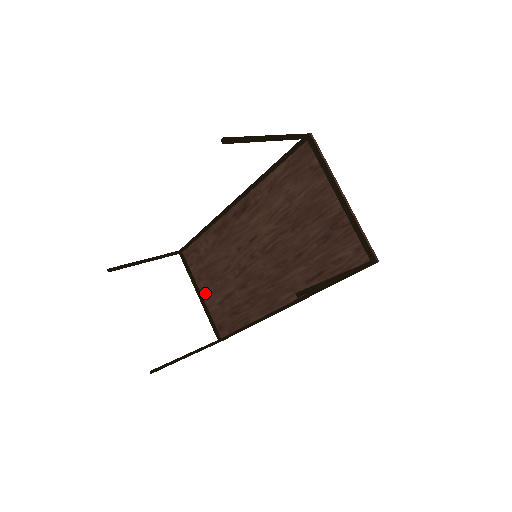
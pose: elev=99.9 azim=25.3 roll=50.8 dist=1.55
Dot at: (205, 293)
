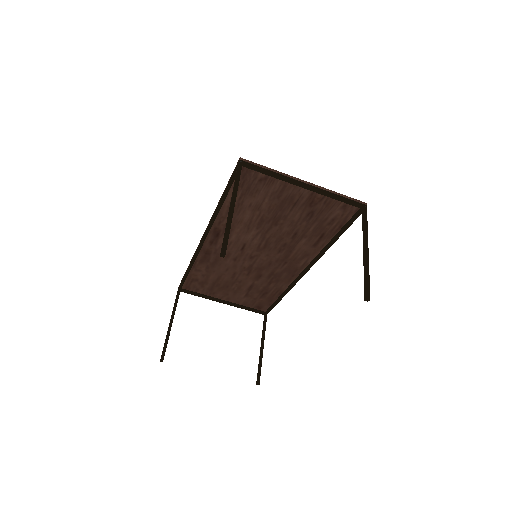
Dot at: (227, 298)
